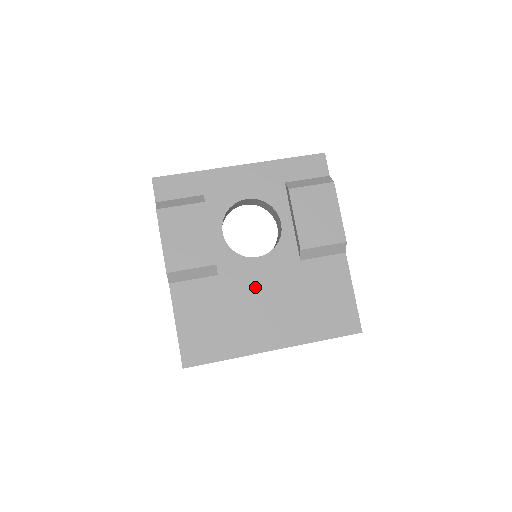
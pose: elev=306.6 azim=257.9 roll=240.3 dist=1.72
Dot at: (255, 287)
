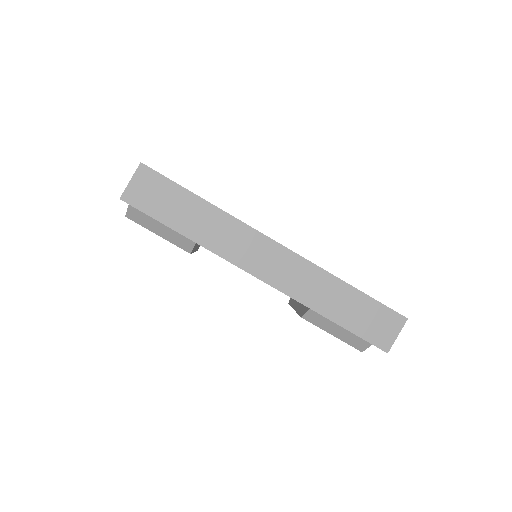
Dot at: occluded
